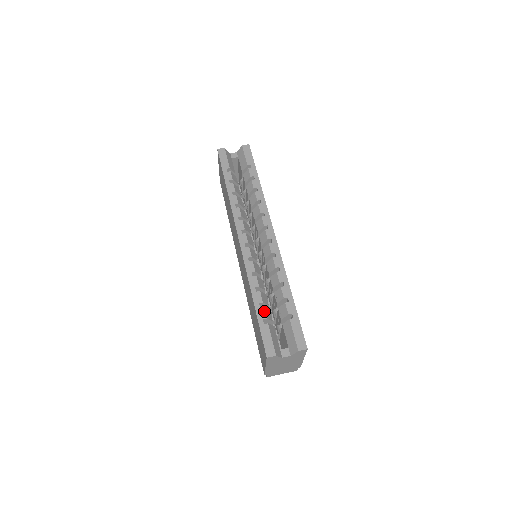
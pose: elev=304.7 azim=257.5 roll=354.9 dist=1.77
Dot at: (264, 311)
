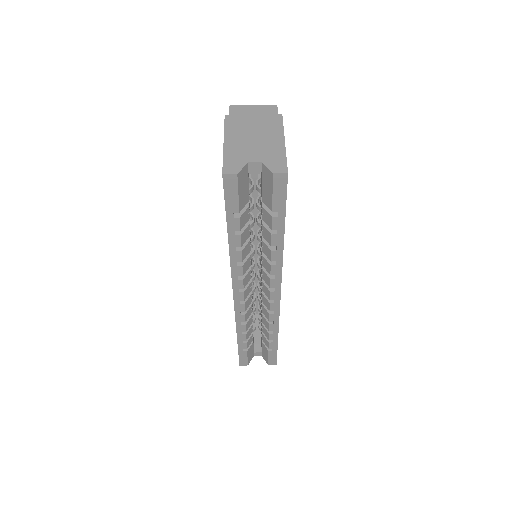
Dot at: (246, 345)
